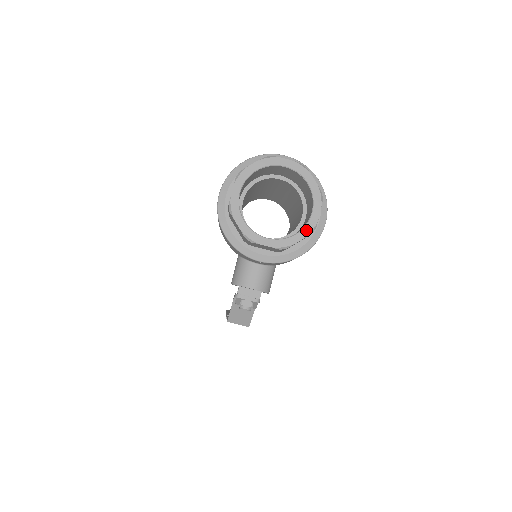
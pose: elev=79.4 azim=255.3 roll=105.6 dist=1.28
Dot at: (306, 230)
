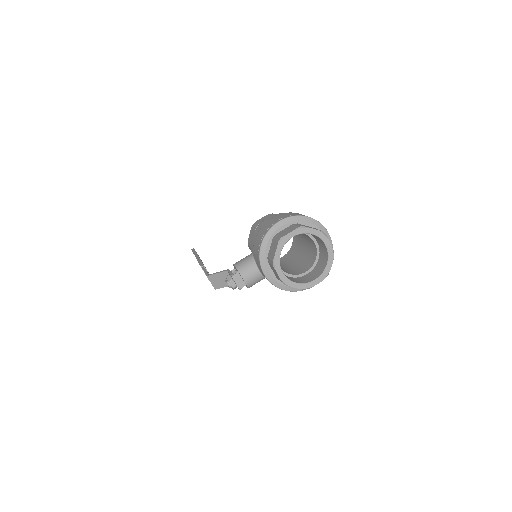
Dot at: (304, 286)
